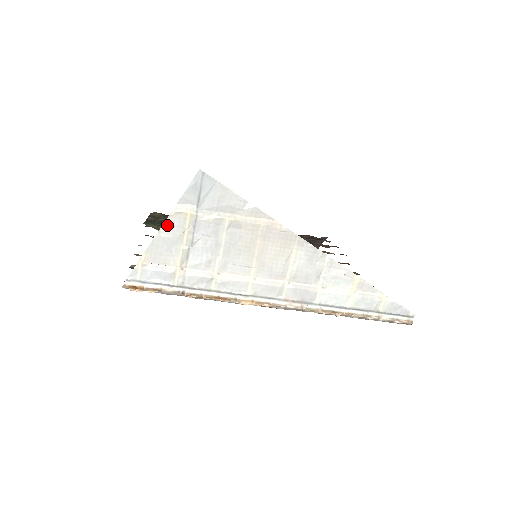
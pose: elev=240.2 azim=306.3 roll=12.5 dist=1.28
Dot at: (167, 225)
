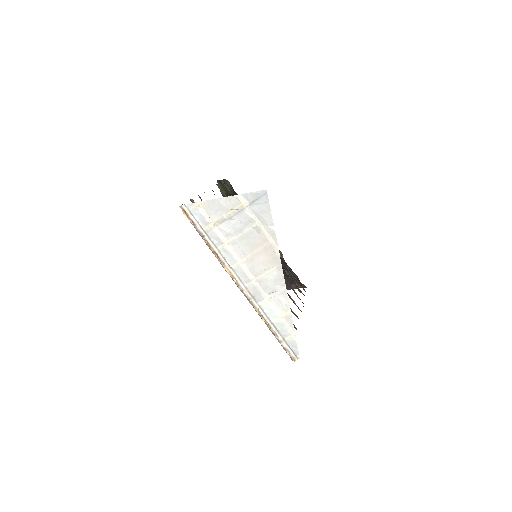
Dot at: (228, 199)
